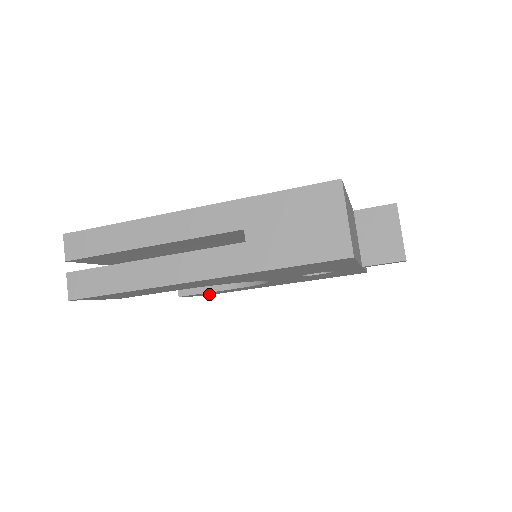
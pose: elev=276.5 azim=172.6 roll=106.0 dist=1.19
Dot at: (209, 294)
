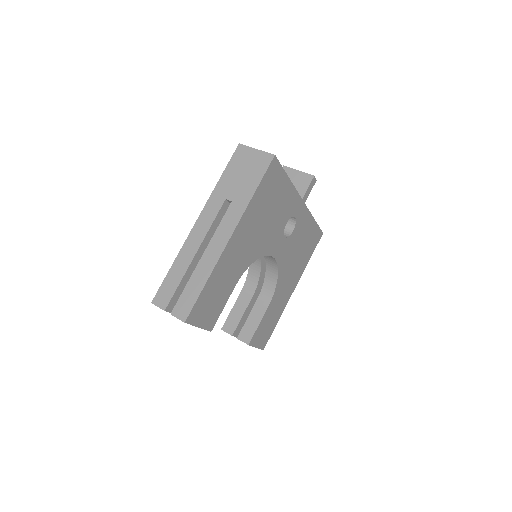
Dot at: (265, 339)
